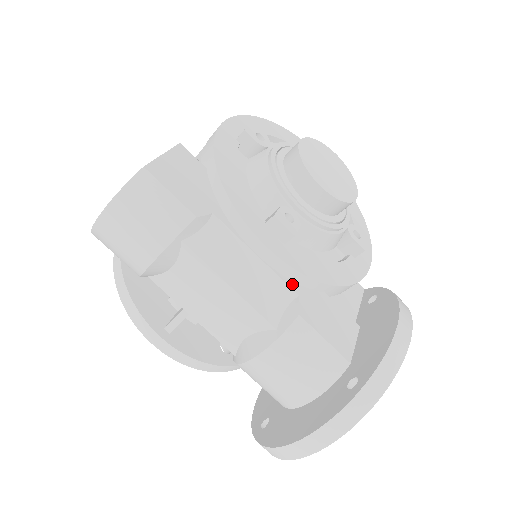
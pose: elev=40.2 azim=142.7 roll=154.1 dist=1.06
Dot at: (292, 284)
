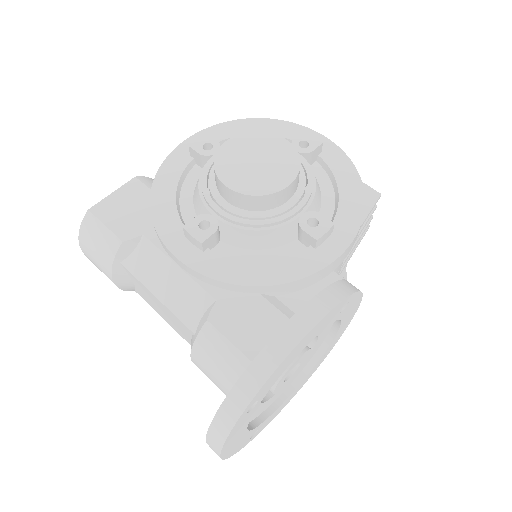
Dot at: (213, 289)
